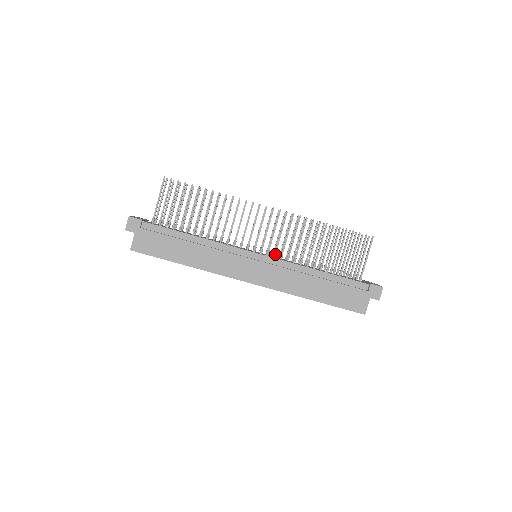
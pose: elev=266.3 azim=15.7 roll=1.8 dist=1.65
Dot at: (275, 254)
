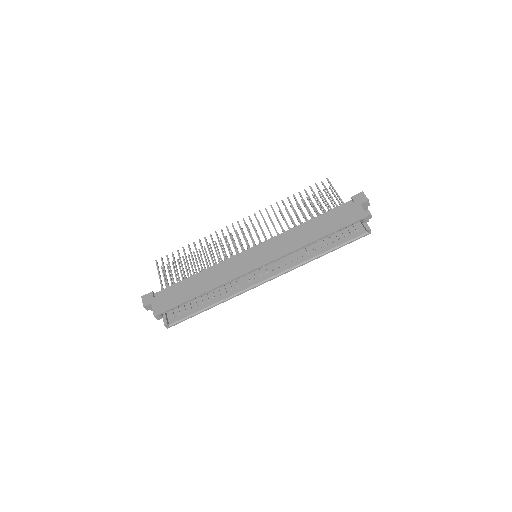
Dot at: (266, 240)
